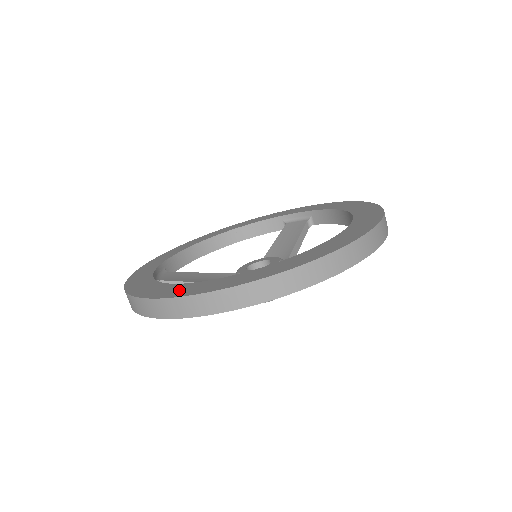
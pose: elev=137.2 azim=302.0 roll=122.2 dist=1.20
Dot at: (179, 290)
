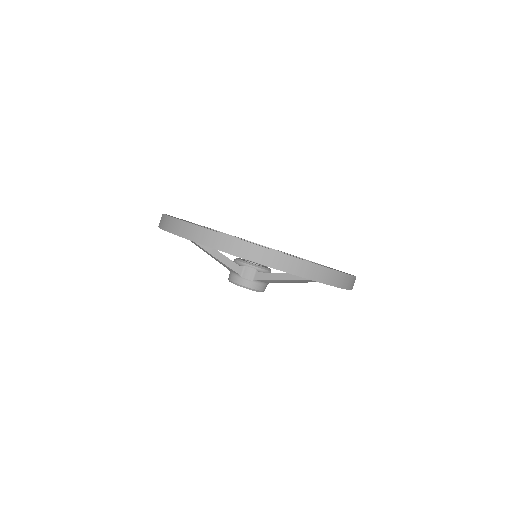
Dot at: occluded
